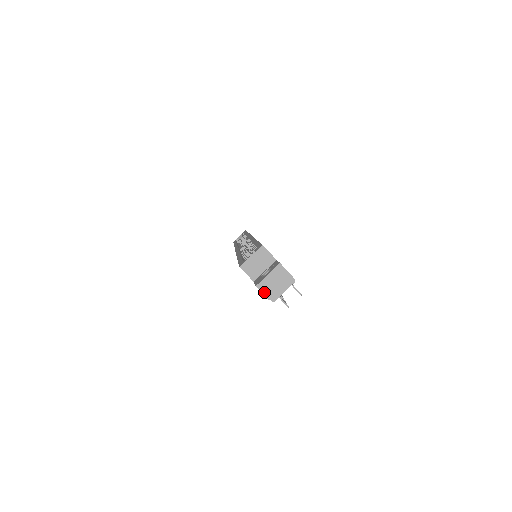
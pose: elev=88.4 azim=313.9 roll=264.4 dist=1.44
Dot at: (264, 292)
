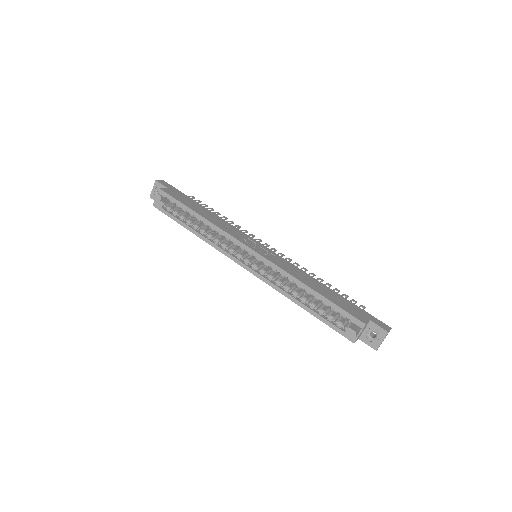
Dot at: occluded
